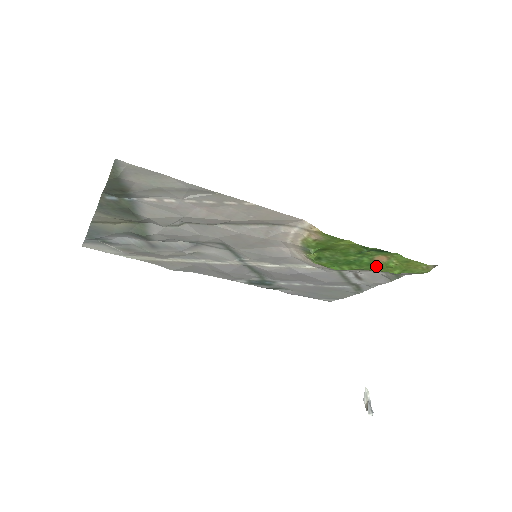
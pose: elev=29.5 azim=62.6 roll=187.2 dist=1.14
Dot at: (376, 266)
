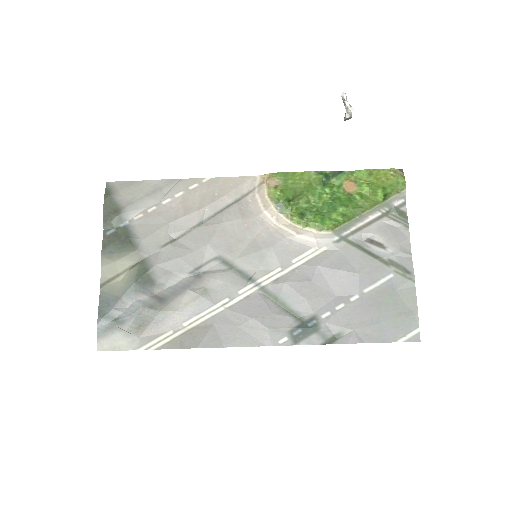
Dot at: (357, 198)
